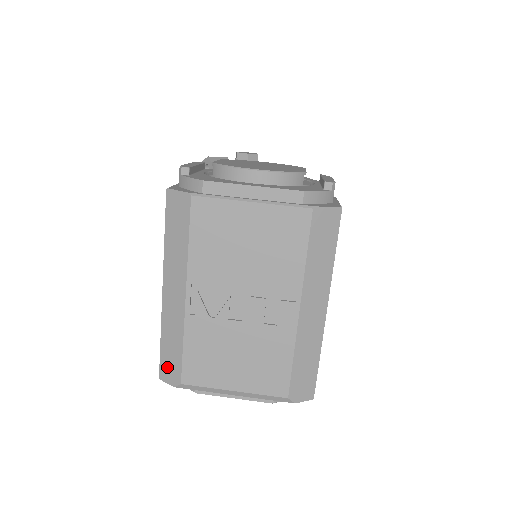
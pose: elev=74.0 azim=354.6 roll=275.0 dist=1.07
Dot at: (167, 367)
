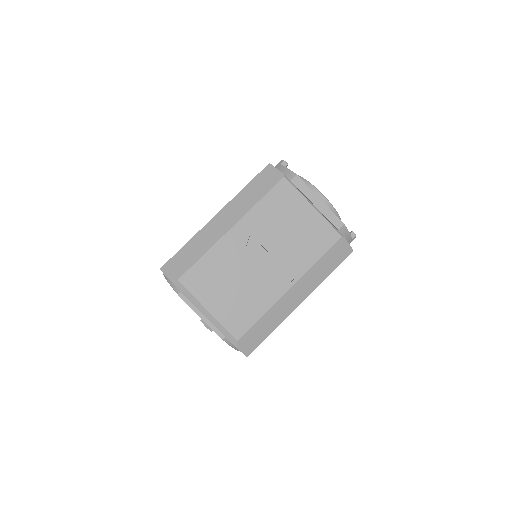
Dot at: (175, 264)
